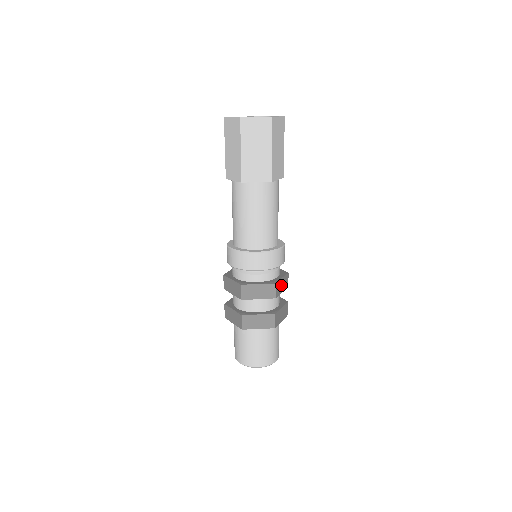
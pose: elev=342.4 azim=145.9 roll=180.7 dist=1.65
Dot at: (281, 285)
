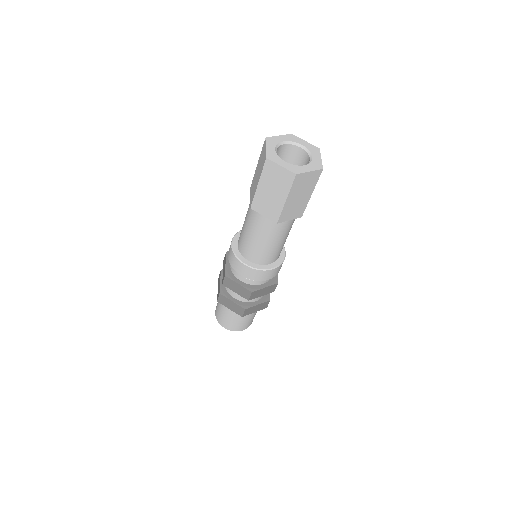
Dot at: occluded
